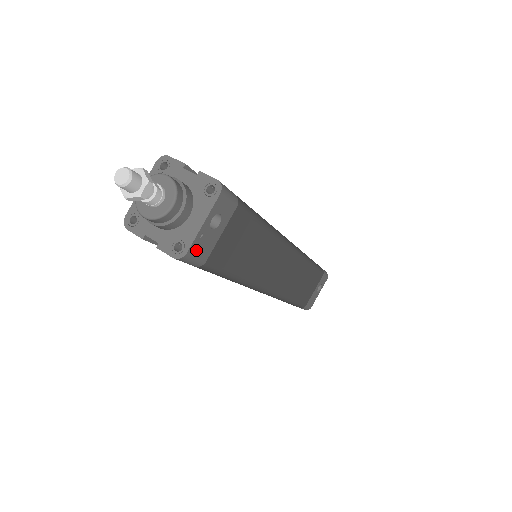
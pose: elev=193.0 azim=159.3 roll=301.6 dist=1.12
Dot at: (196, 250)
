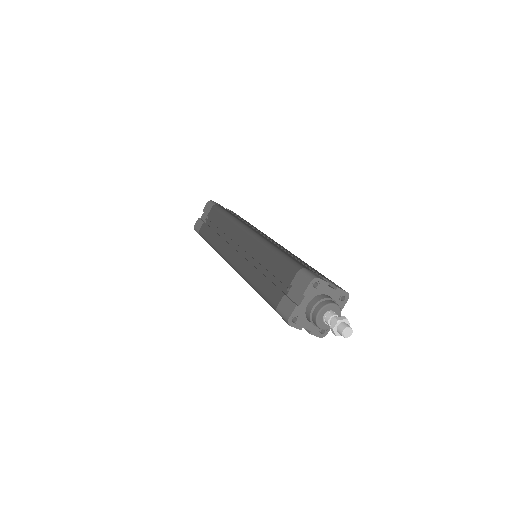
Dot at: occluded
